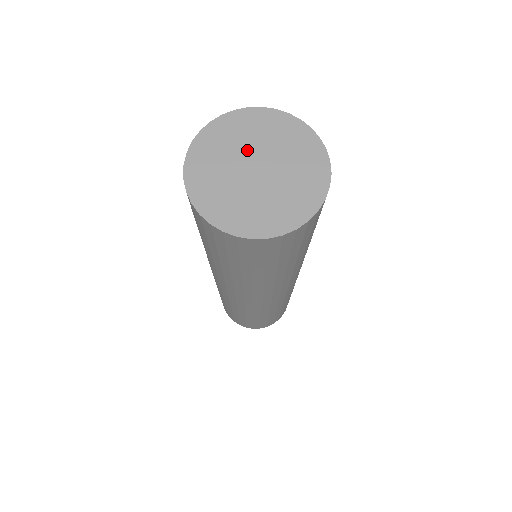
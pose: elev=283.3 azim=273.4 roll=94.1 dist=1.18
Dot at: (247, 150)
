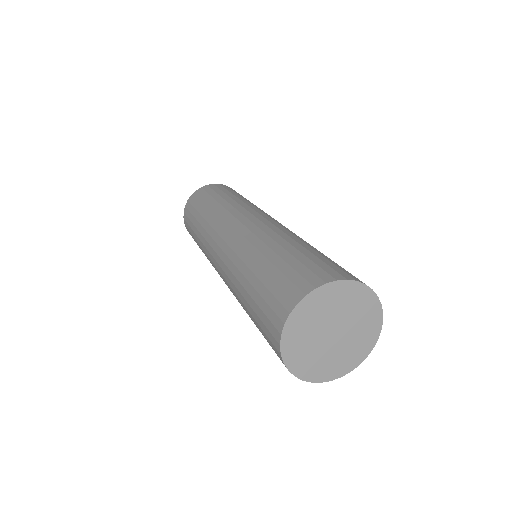
Dot at: (343, 317)
